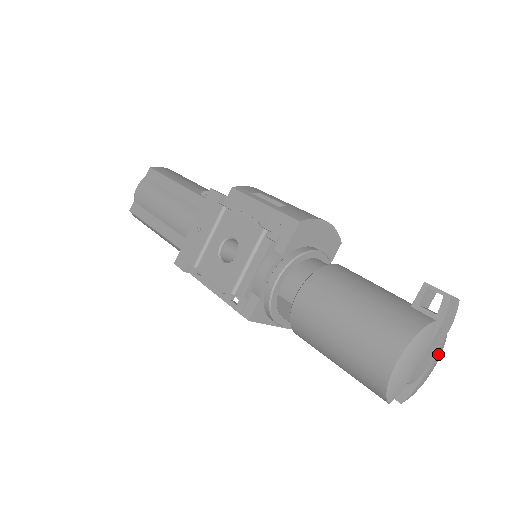
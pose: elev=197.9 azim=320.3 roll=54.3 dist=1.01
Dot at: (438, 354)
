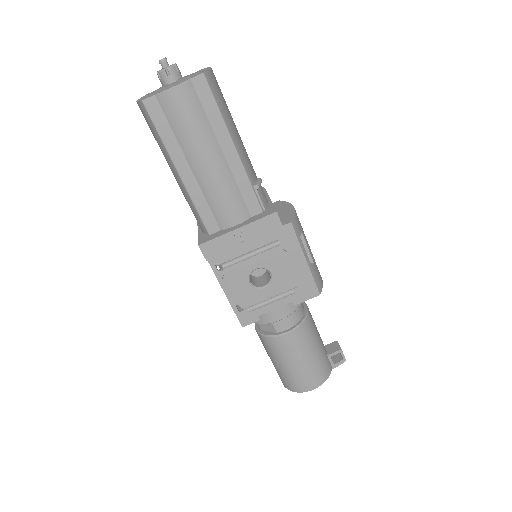
Dot at: occluded
